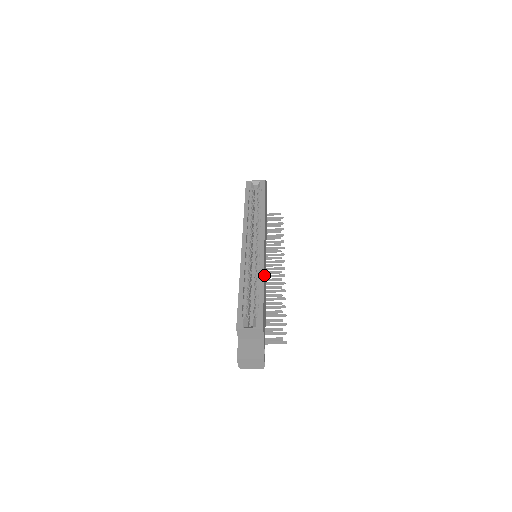
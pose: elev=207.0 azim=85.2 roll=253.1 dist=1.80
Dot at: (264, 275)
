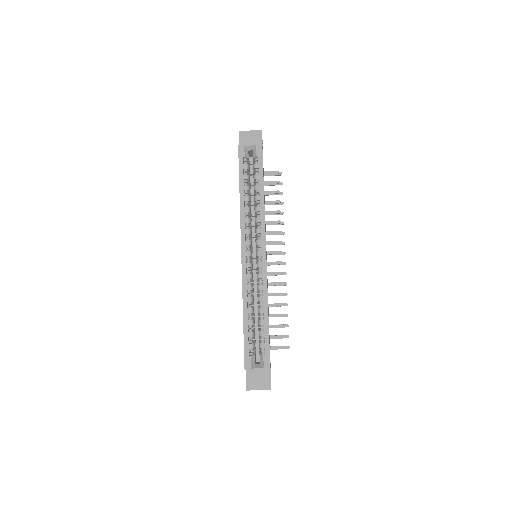
Dot at: occluded
